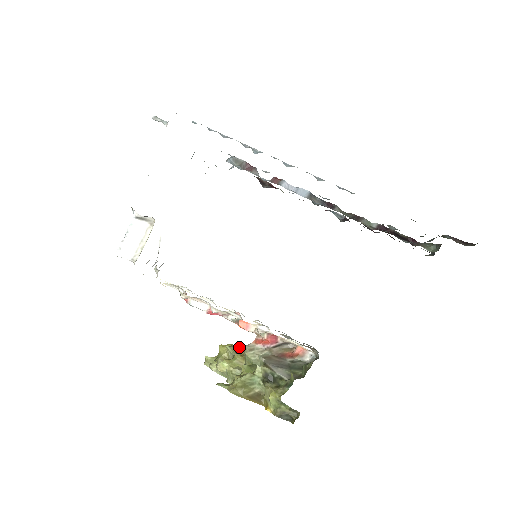
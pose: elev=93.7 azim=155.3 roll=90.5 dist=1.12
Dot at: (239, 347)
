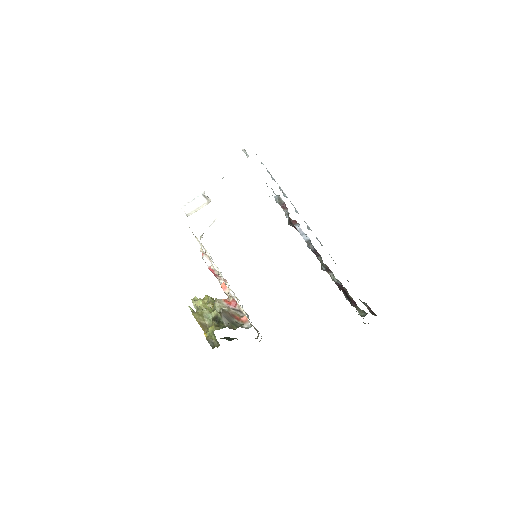
Dot at: occluded
